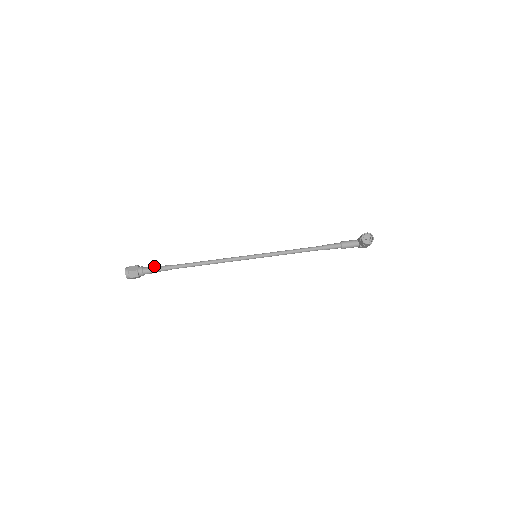
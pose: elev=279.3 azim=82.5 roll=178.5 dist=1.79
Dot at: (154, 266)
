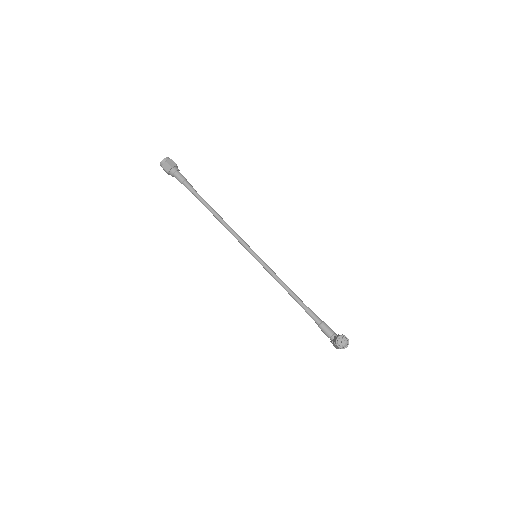
Dot at: occluded
